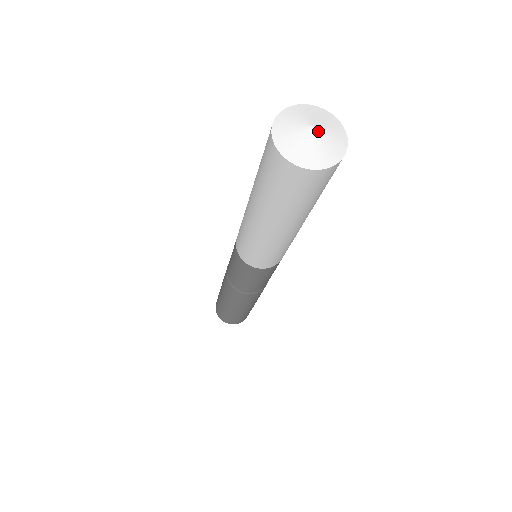
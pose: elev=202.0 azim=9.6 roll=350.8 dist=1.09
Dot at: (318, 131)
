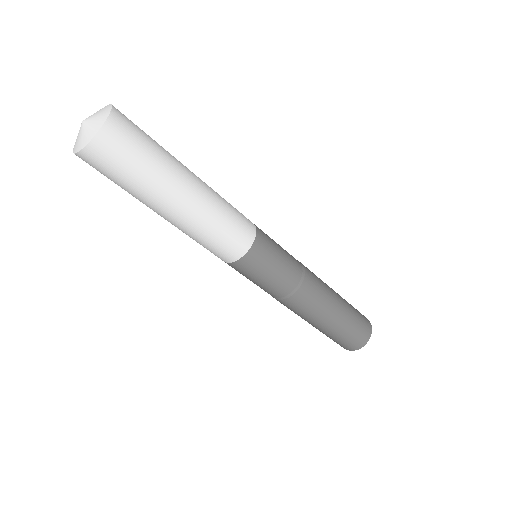
Dot at: (84, 123)
